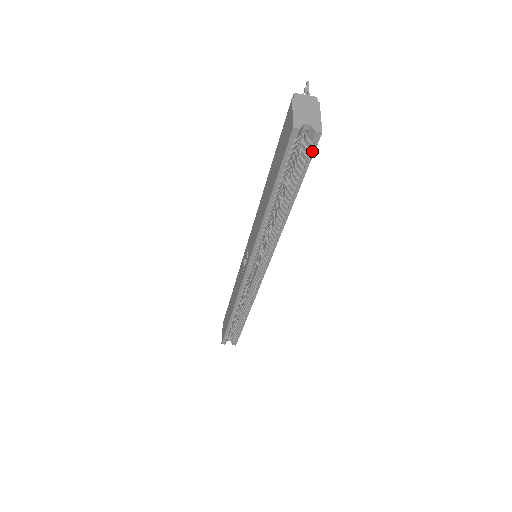
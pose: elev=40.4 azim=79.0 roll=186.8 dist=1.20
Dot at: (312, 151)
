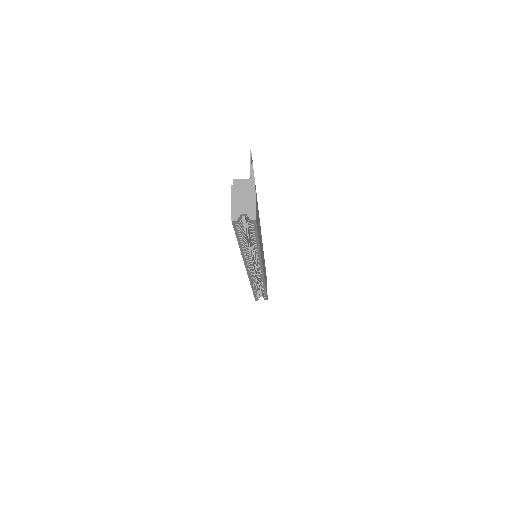
Dot at: (255, 227)
